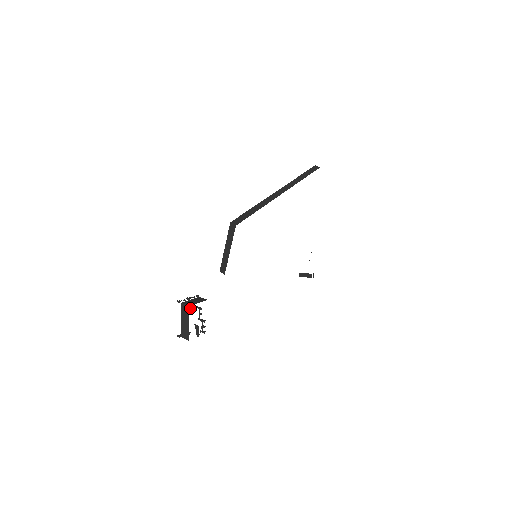
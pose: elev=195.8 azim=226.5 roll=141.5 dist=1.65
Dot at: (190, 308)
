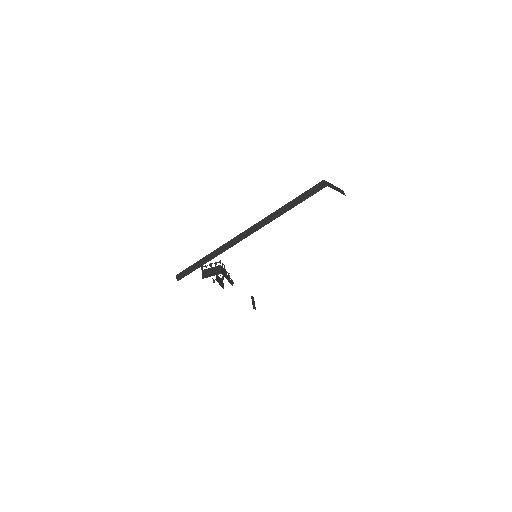
Dot at: occluded
